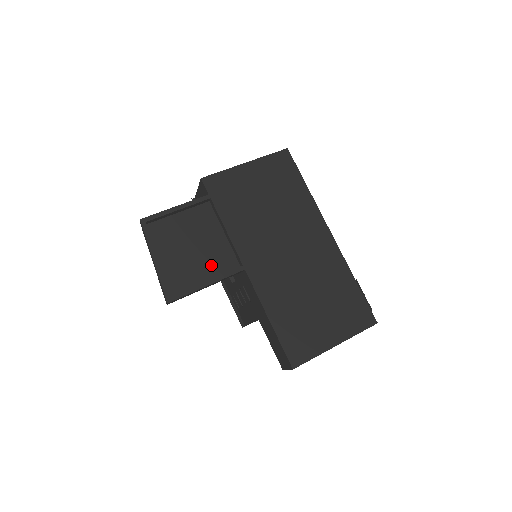
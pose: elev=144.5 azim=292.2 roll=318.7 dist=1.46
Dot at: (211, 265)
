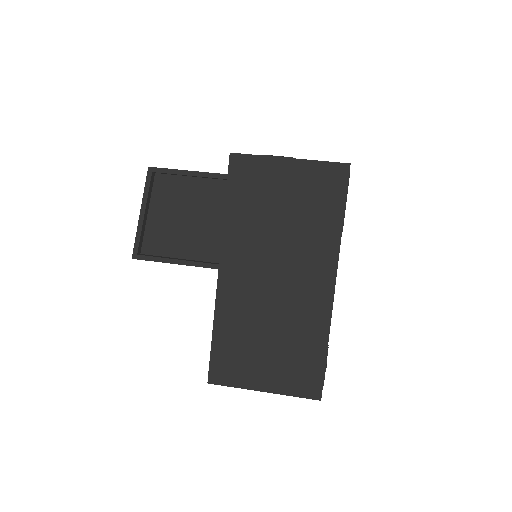
Dot at: (193, 245)
